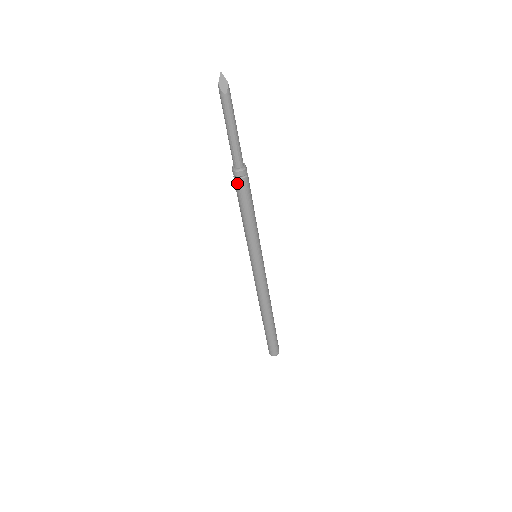
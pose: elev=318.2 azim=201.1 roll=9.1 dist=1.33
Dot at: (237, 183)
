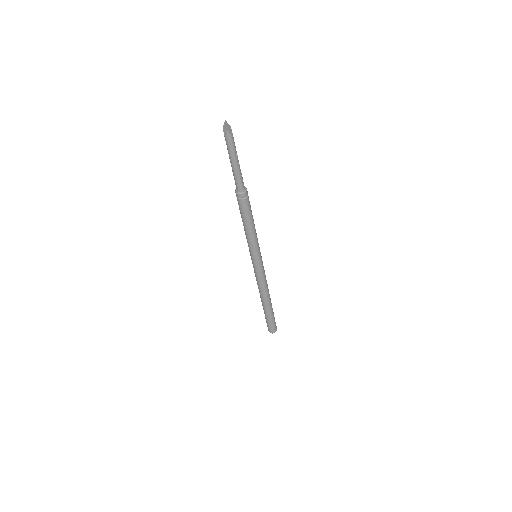
Dot at: (237, 199)
